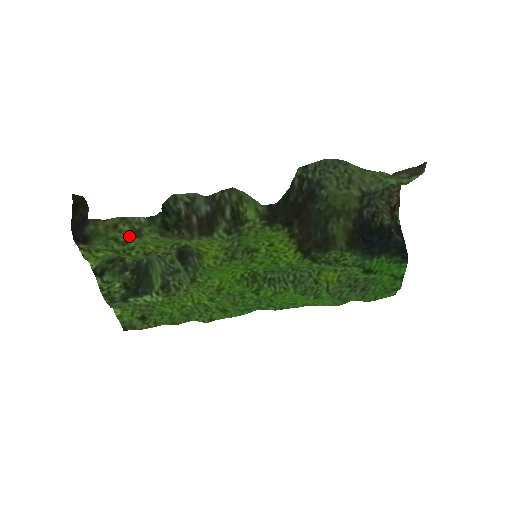
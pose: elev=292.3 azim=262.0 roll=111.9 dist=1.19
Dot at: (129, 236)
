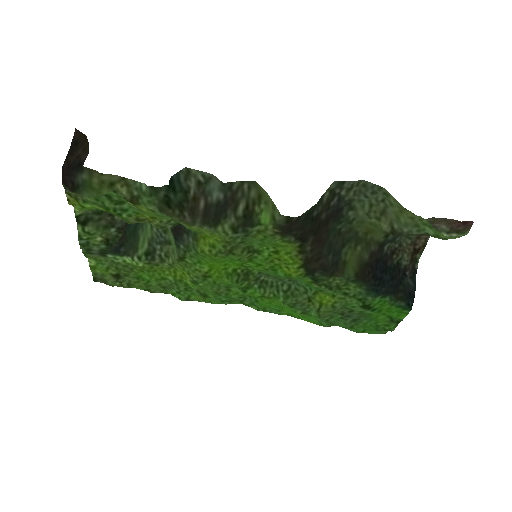
Dot at: (124, 198)
